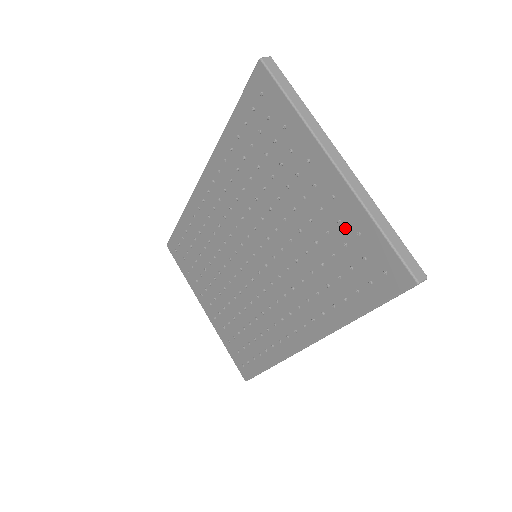
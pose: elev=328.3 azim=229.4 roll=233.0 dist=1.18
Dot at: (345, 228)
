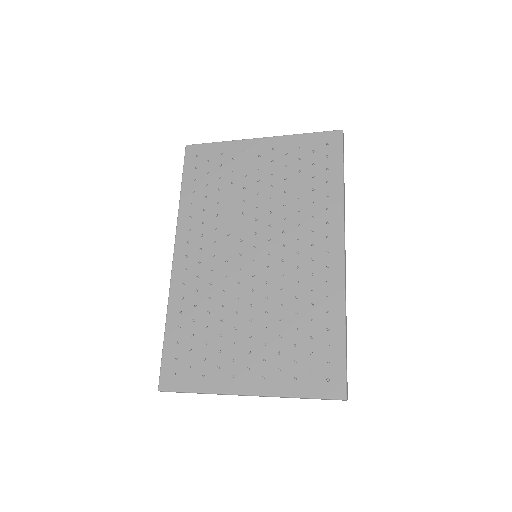
Dot at: (292, 153)
